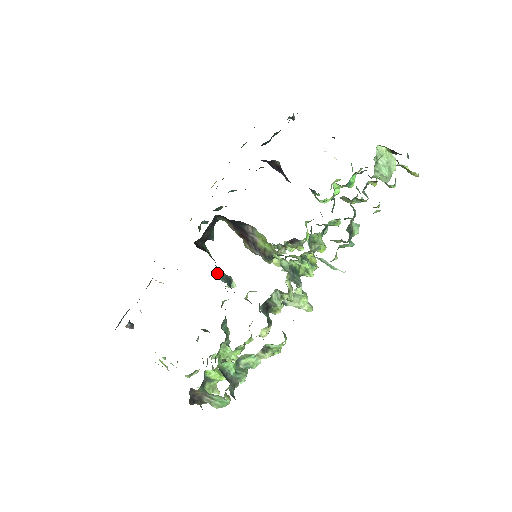
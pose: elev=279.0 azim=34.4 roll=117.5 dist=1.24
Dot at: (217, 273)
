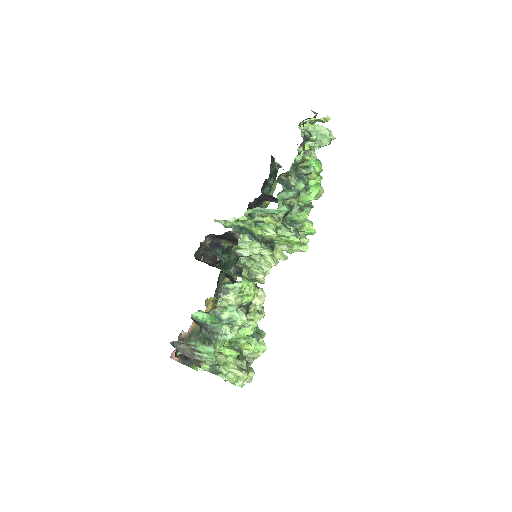
Dot at: occluded
